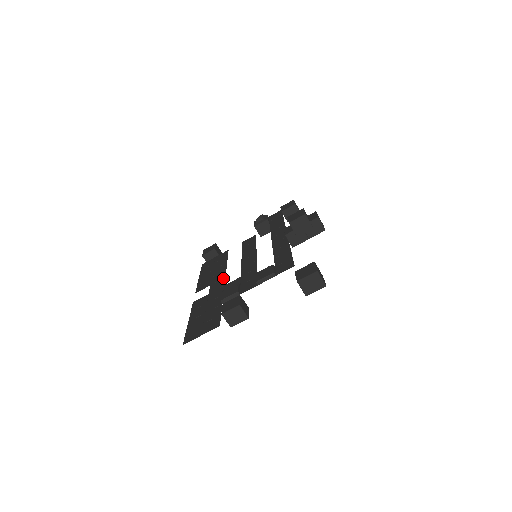
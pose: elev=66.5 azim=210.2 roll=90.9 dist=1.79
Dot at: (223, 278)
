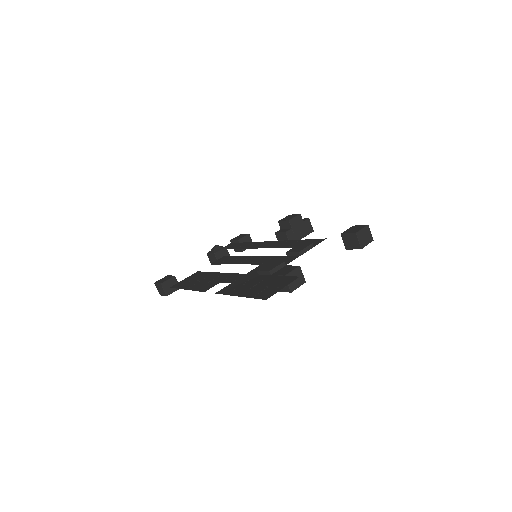
Dot at: (233, 274)
